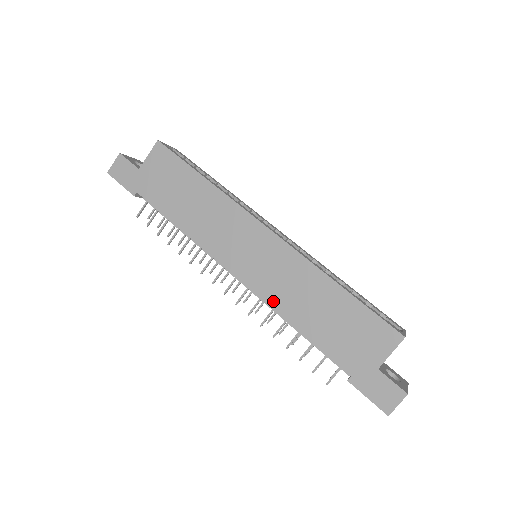
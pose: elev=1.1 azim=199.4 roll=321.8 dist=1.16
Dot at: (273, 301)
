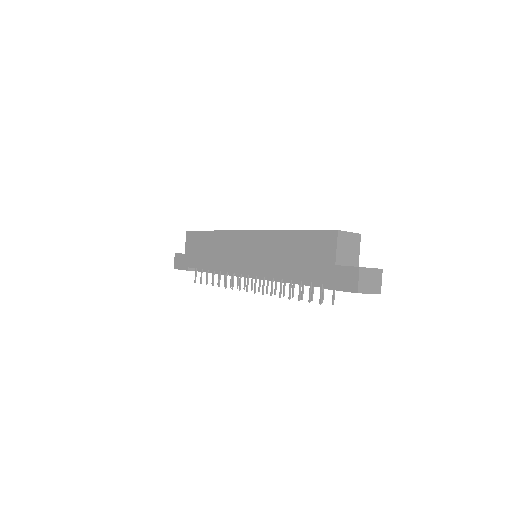
Dot at: (266, 272)
